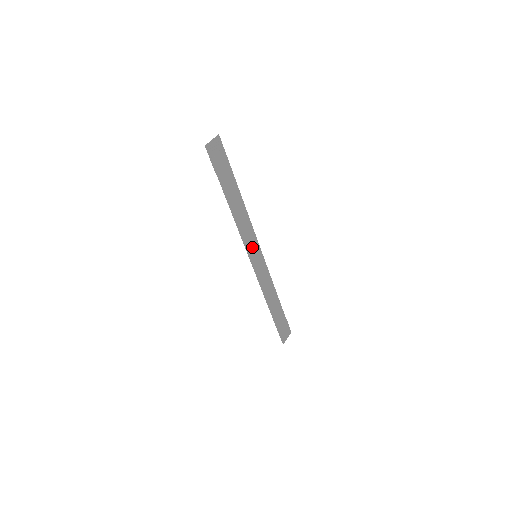
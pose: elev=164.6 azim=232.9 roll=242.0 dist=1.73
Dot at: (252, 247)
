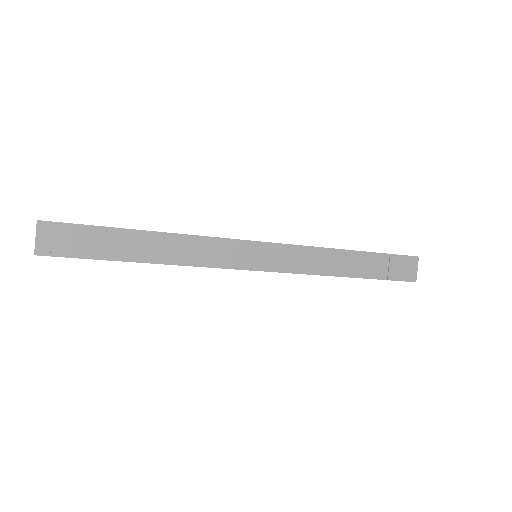
Dot at: (238, 255)
